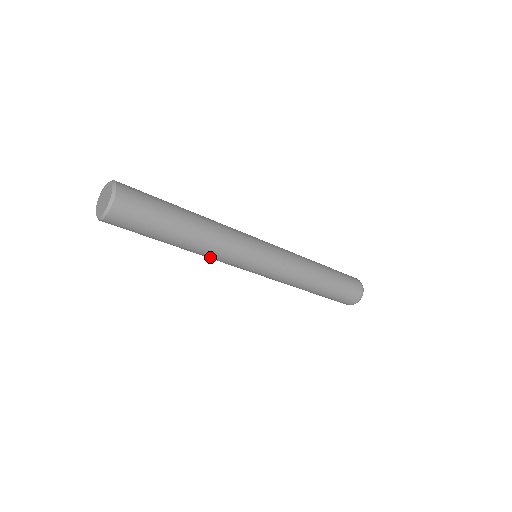
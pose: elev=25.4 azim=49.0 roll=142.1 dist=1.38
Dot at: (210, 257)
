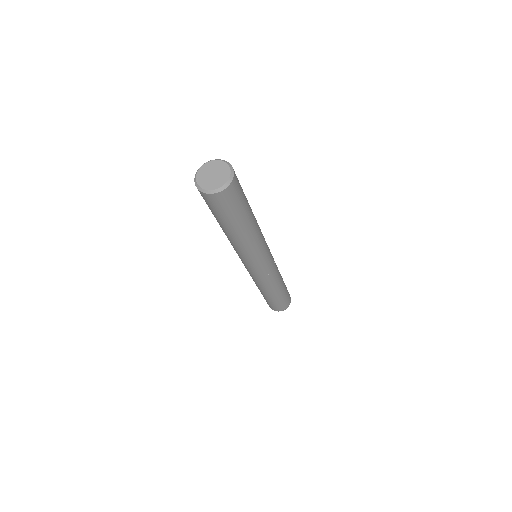
Dot at: (255, 244)
